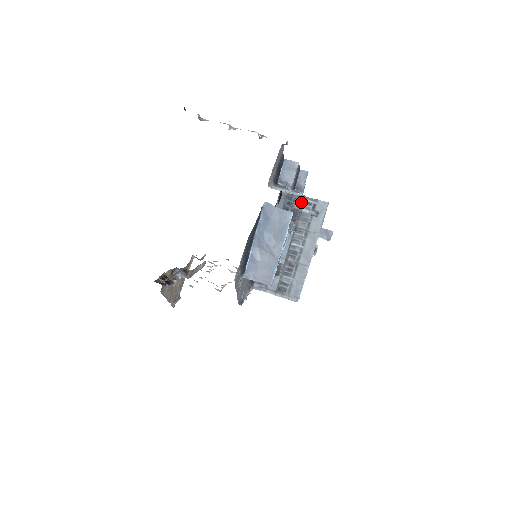
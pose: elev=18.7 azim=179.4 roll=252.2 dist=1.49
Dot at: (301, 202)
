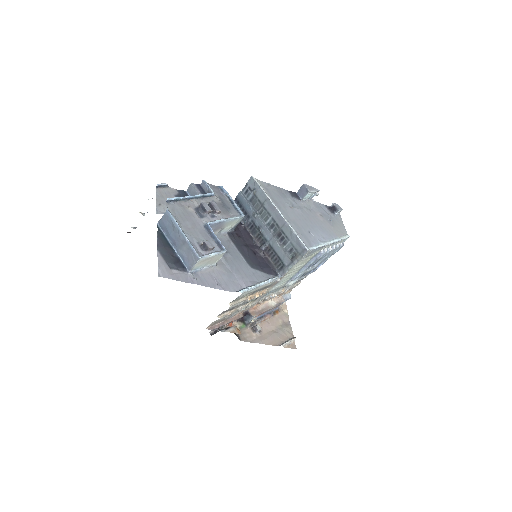
Dot at: (243, 197)
